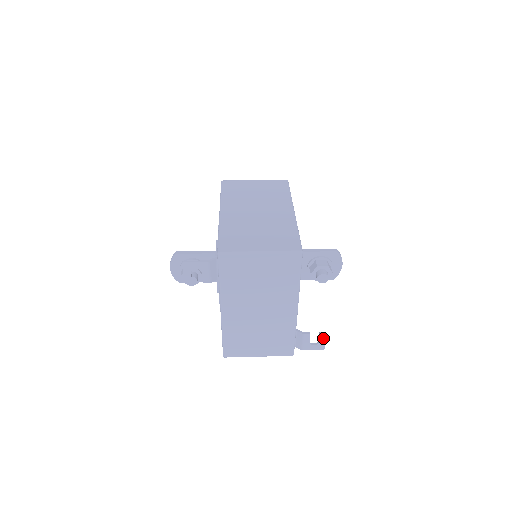
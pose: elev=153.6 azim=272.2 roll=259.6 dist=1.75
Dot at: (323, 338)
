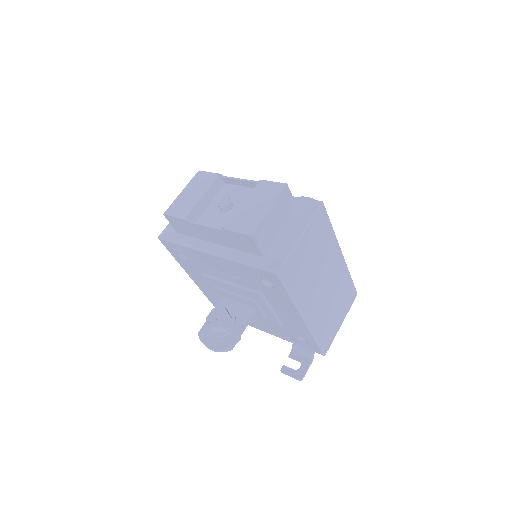
Dot at: occluded
